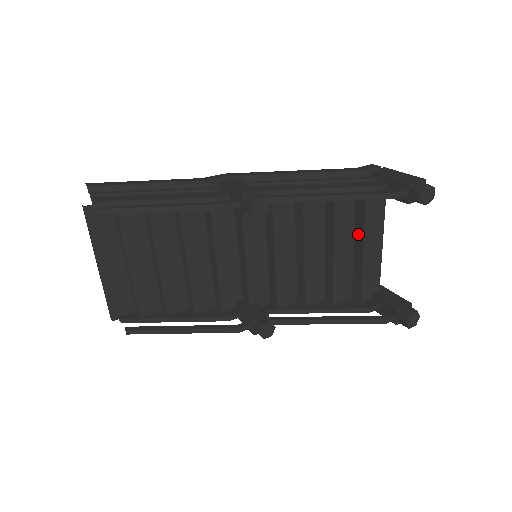
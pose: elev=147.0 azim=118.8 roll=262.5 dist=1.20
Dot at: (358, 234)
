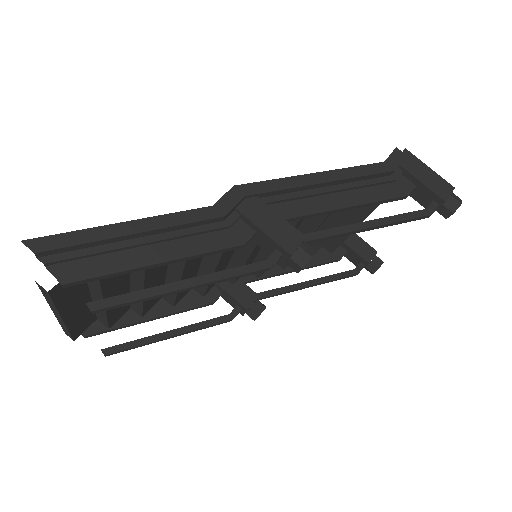
Dot at: (358, 214)
